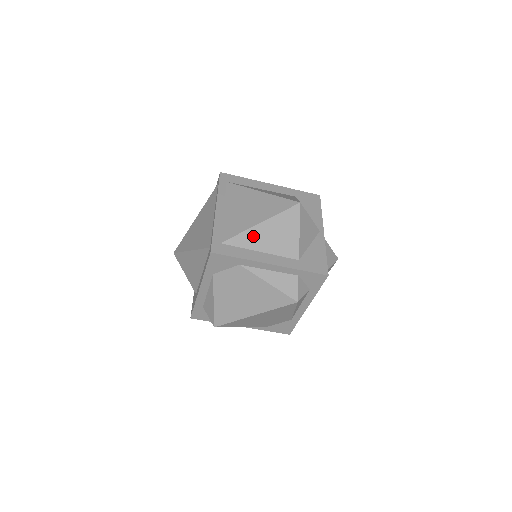
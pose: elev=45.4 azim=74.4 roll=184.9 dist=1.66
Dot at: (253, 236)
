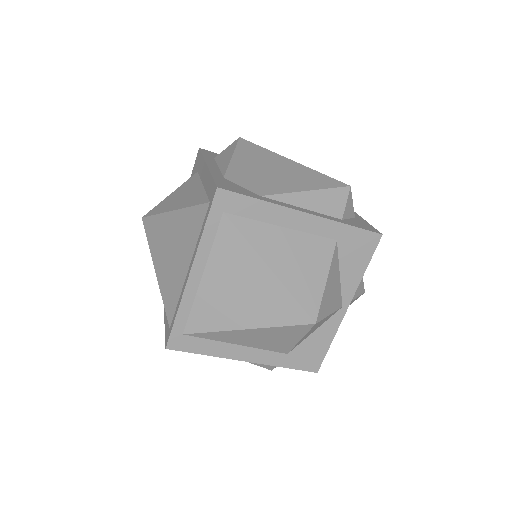
Dot at: (231, 335)
